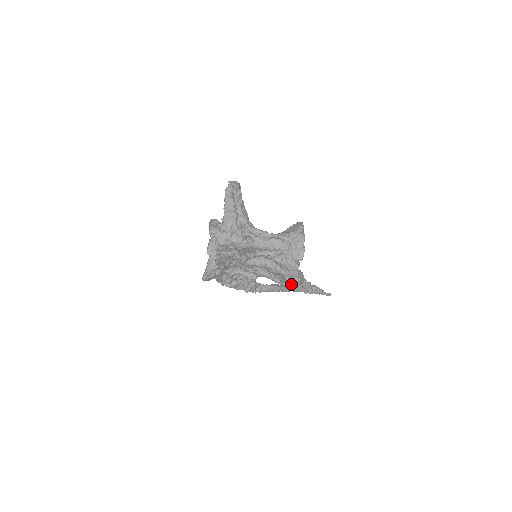
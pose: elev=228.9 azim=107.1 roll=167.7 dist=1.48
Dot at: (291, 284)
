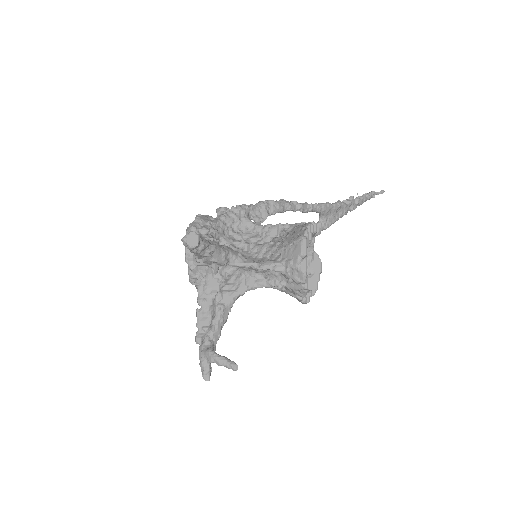
Dot at: occluded
